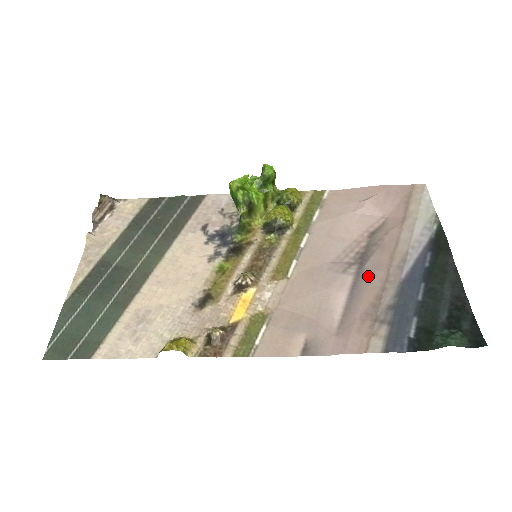
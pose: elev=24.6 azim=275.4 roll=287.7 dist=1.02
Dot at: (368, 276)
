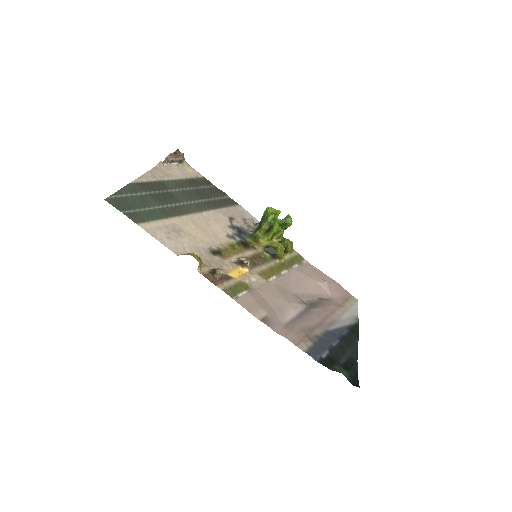
Dot at: (312, 315)
